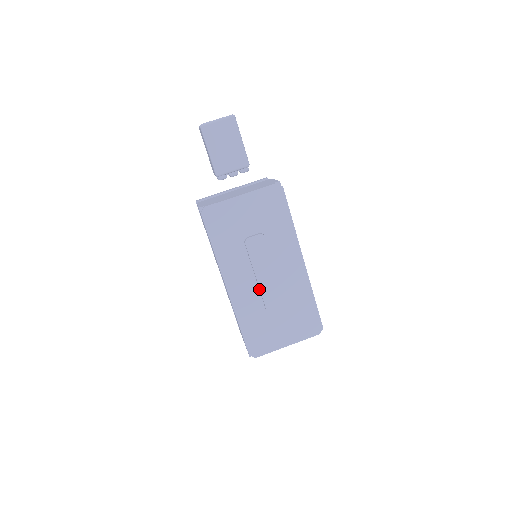
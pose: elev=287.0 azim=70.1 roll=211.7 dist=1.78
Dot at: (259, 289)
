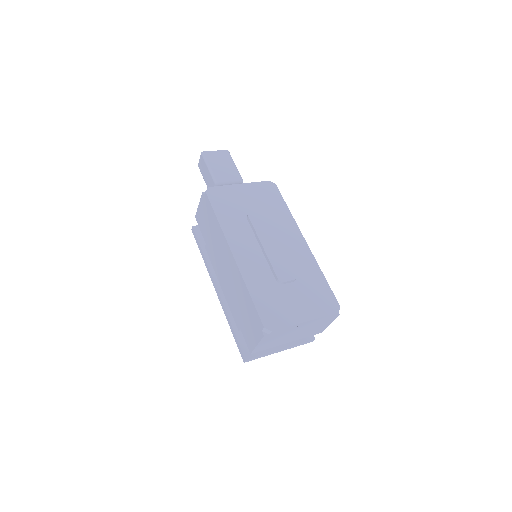
Dot at: (266, 258)
